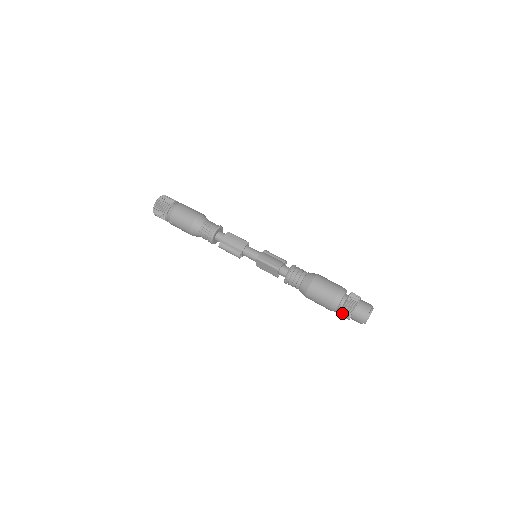
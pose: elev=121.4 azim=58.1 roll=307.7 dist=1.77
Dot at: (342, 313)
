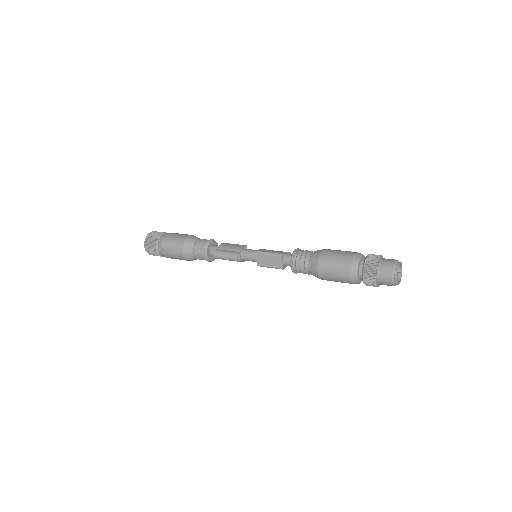
Dot at: (365, 274)
